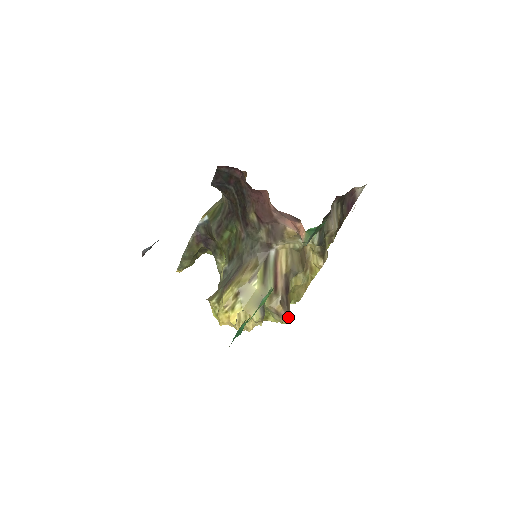
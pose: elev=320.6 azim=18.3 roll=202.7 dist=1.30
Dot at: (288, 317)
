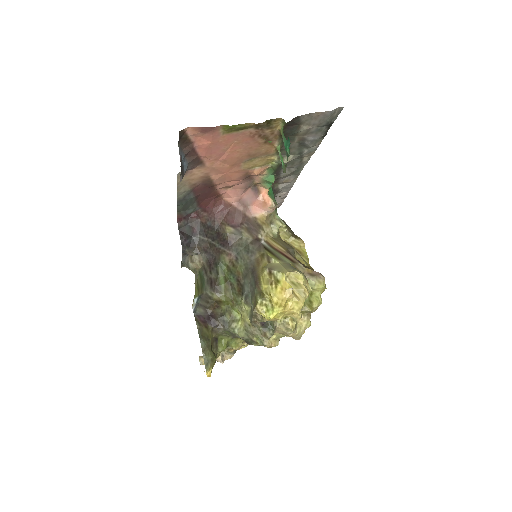
Dot at: (321, 275)
